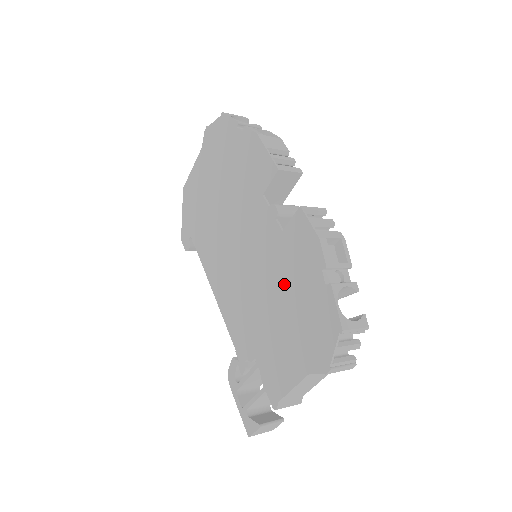
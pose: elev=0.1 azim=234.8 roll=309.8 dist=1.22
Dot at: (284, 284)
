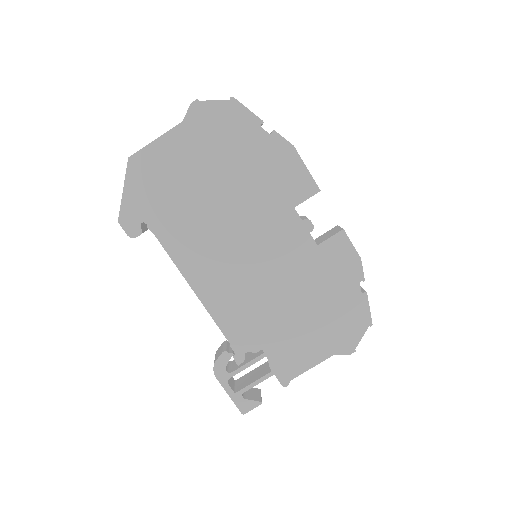
Dot at: (313, 289)
